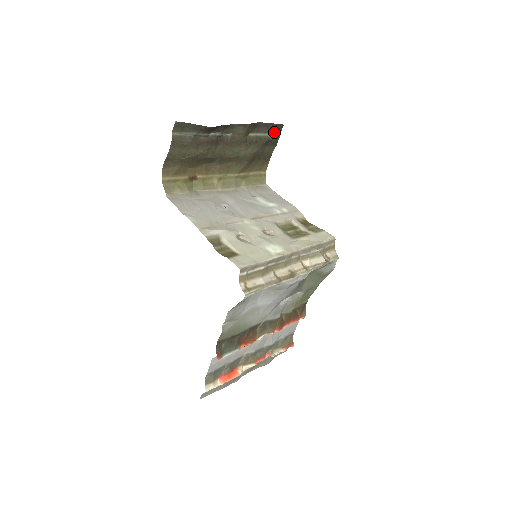
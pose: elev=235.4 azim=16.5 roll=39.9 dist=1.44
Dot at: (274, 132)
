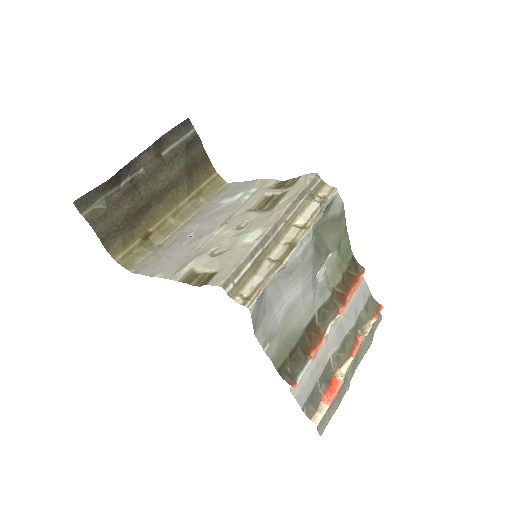
Dot at: (186, 132)
